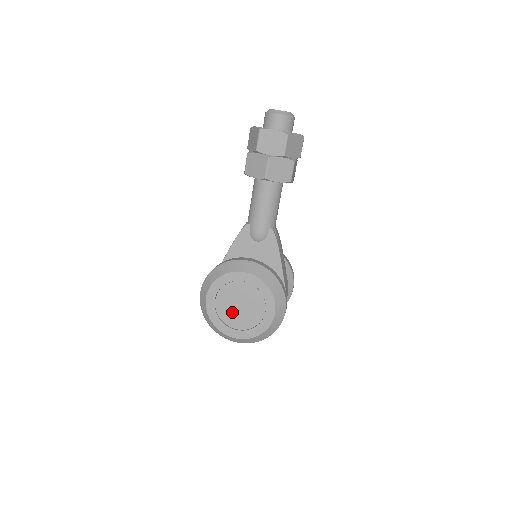
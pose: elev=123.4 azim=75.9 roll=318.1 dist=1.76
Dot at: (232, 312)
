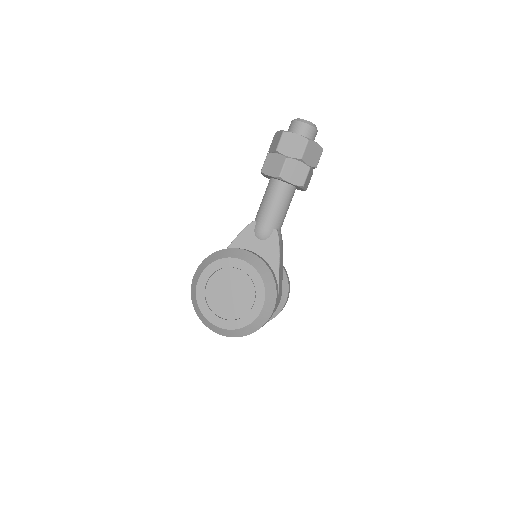
Dot at: (221, 299)
